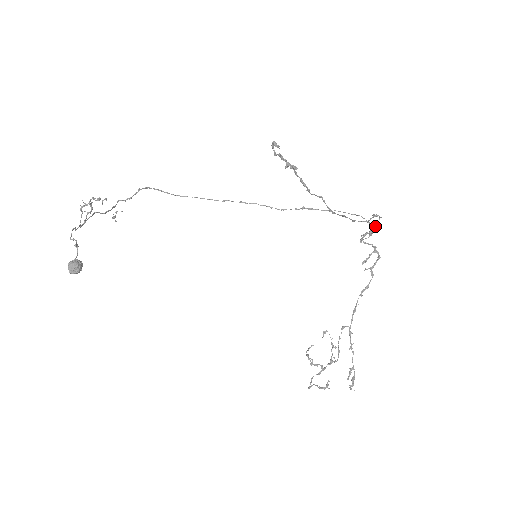
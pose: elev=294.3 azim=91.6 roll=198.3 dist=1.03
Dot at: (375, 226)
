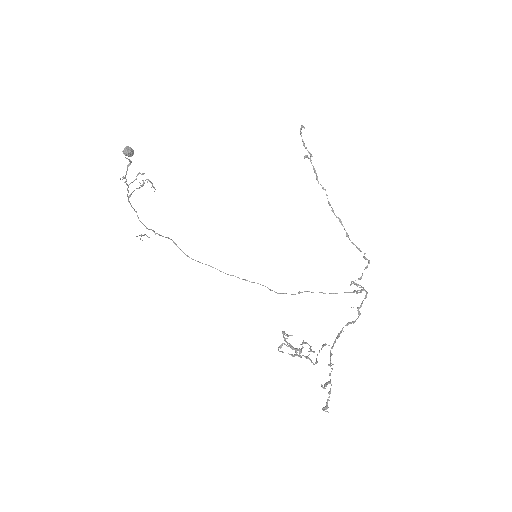
Dot at: occluded
